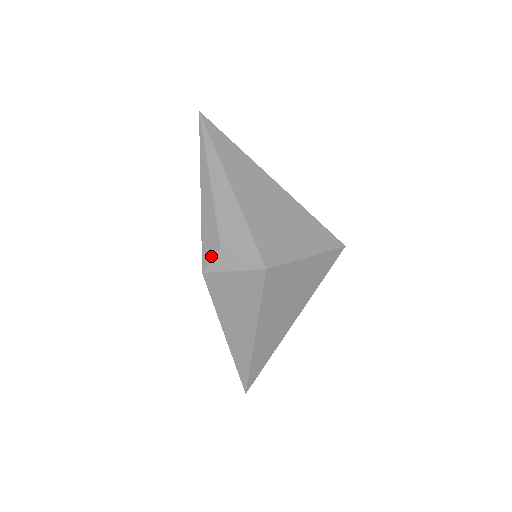
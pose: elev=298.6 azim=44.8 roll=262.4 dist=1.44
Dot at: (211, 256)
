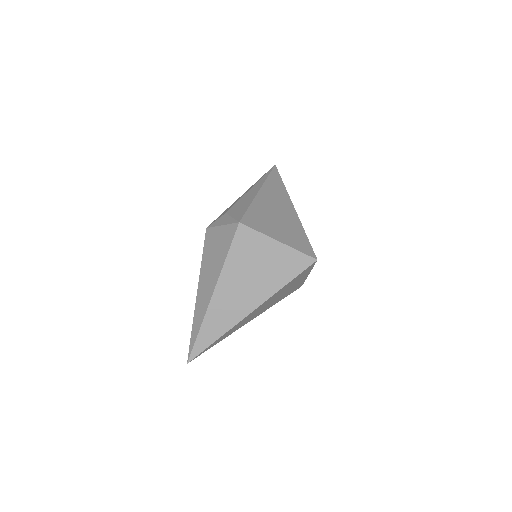
Dot at: (218, 218)
